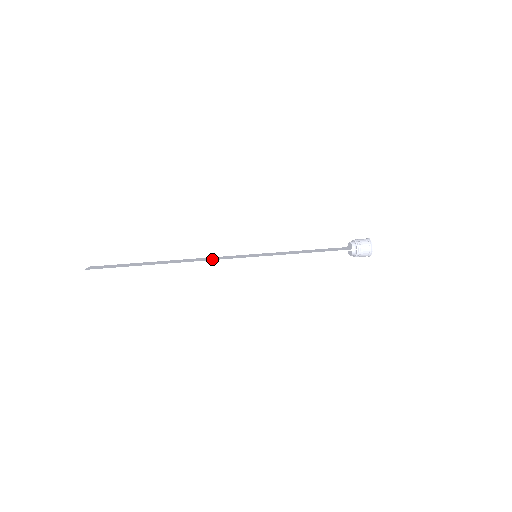
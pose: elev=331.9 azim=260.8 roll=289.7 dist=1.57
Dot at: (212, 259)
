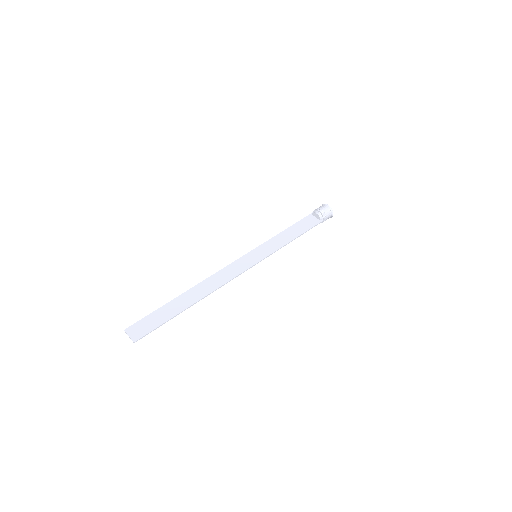
Dot at: (228, 278)
